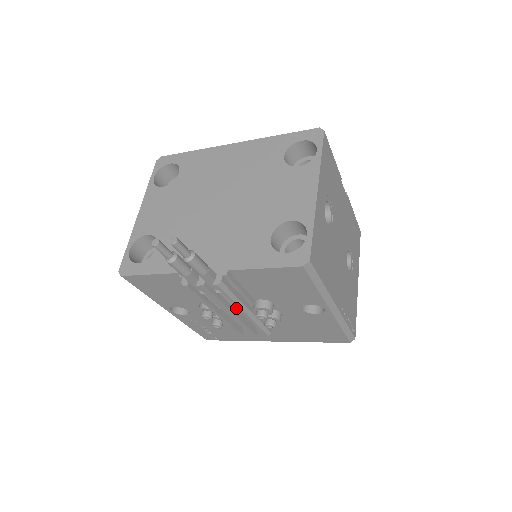
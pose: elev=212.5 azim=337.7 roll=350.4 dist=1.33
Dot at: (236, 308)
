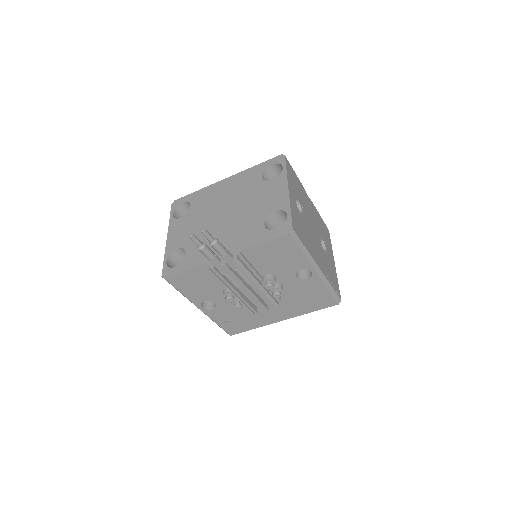
Dot at: (250, 287)
